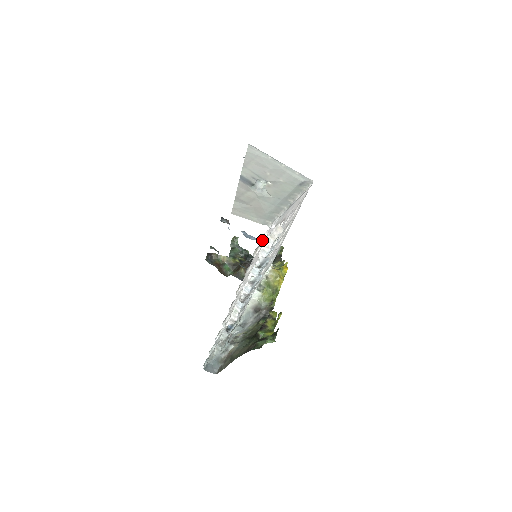
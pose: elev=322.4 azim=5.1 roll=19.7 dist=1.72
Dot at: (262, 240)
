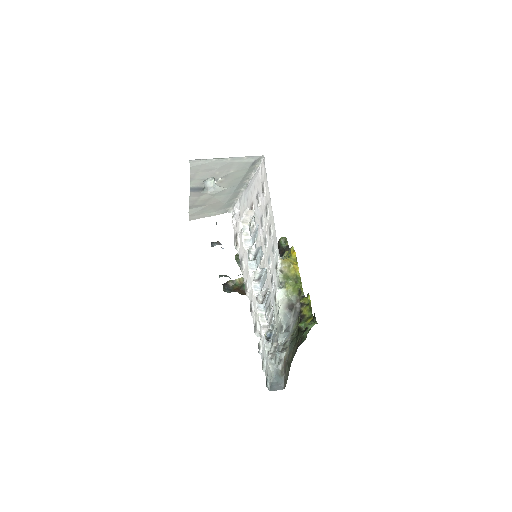
Dot at: (234, 230)
